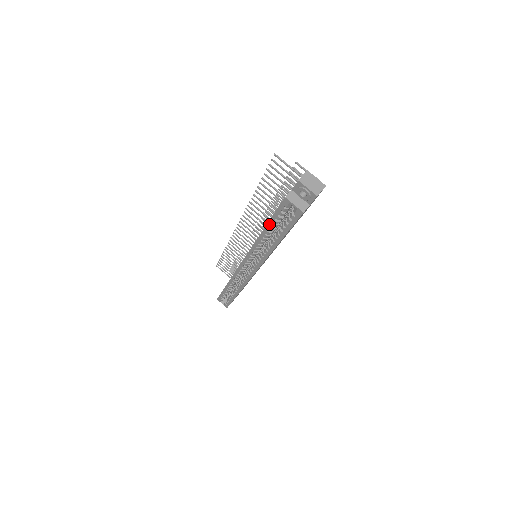
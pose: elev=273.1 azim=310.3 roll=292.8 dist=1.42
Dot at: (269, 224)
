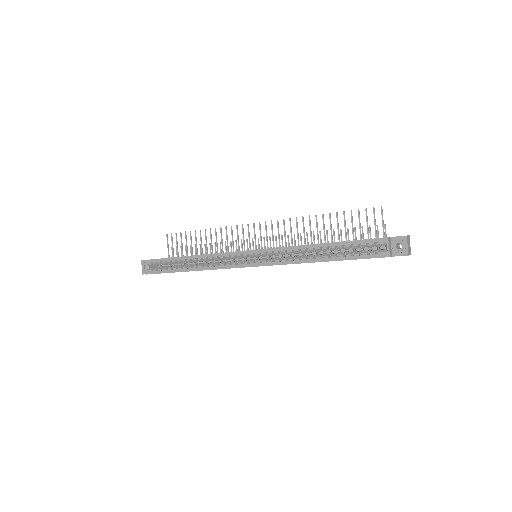
Dot at: (339, 243)
